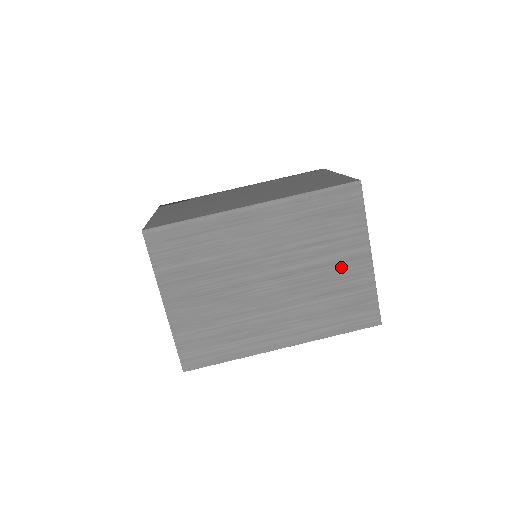
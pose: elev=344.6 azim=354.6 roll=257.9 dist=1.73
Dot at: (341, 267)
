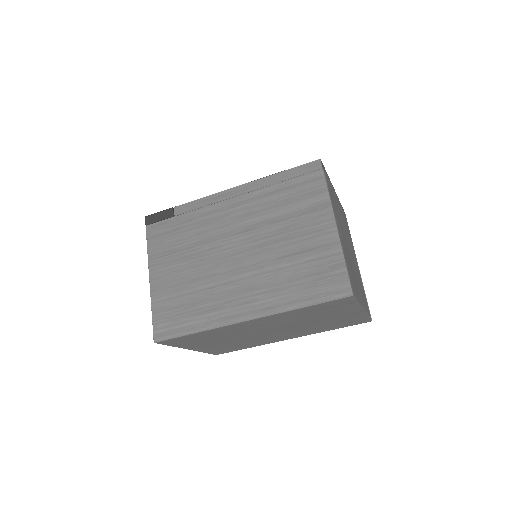
Dot at: (335, 317)
